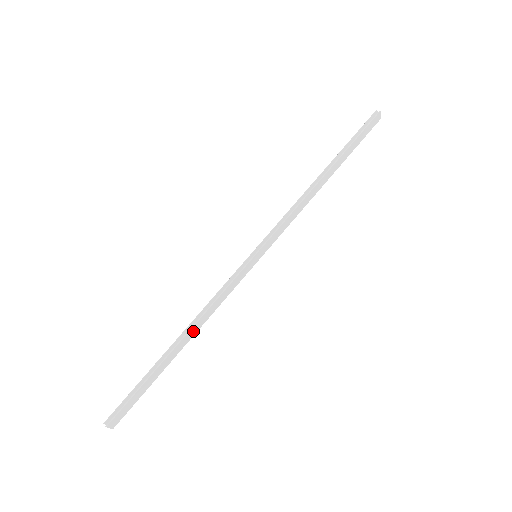
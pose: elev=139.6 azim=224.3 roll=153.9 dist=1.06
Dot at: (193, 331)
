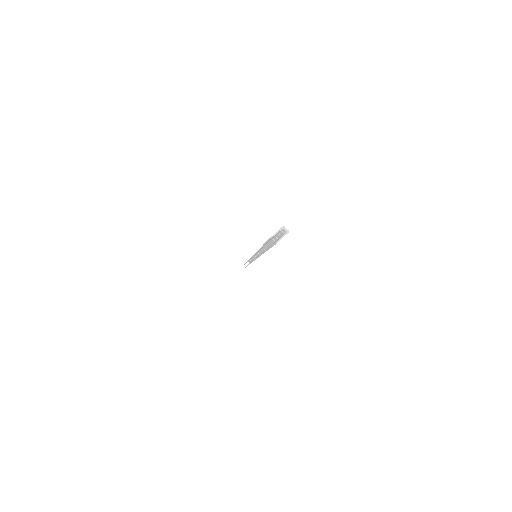
Dot at: occluded
